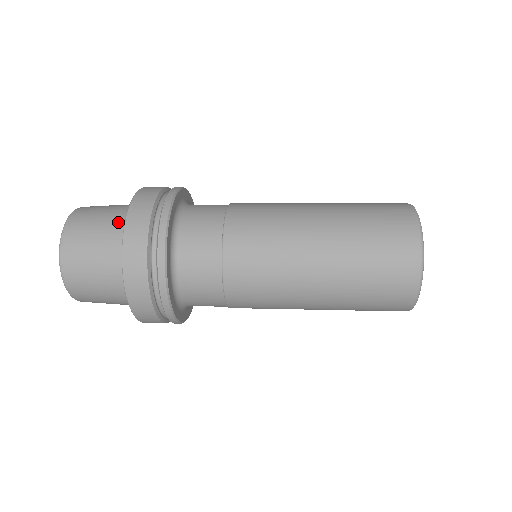
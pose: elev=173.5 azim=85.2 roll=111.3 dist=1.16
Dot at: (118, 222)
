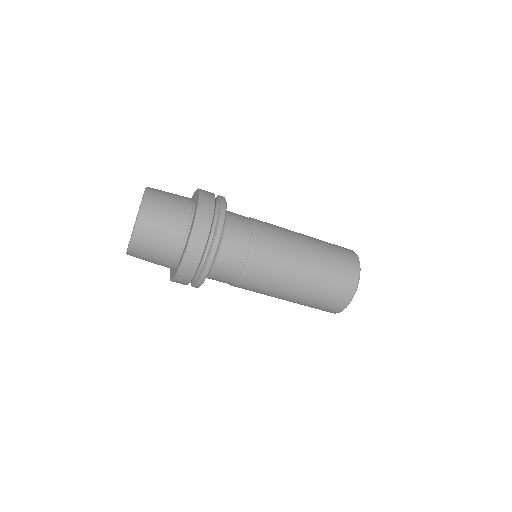
Dot at: occluded
